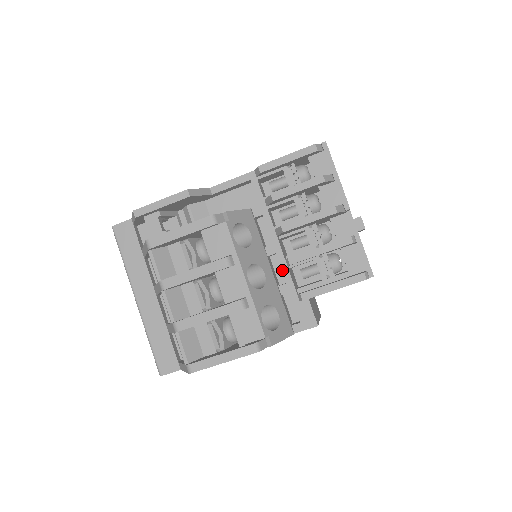
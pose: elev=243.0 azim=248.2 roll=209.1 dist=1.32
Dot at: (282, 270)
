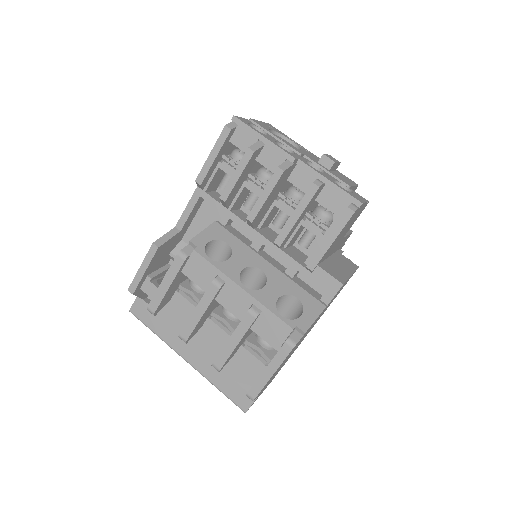
Dot at: (278, 255)
